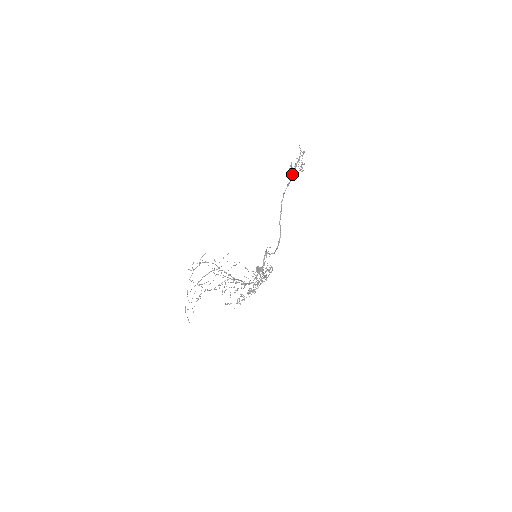
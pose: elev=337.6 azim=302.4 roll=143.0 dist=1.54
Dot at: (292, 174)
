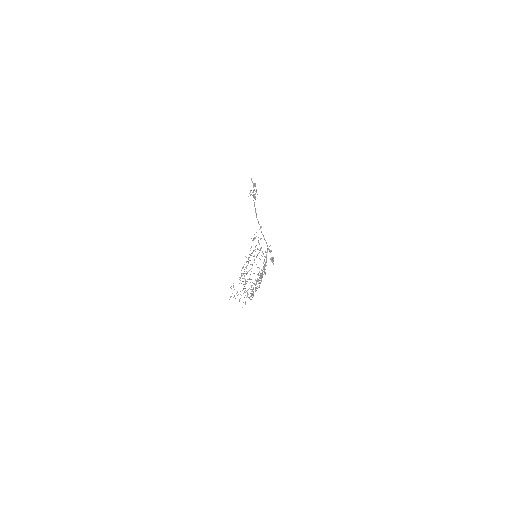
Dot at: occluded
